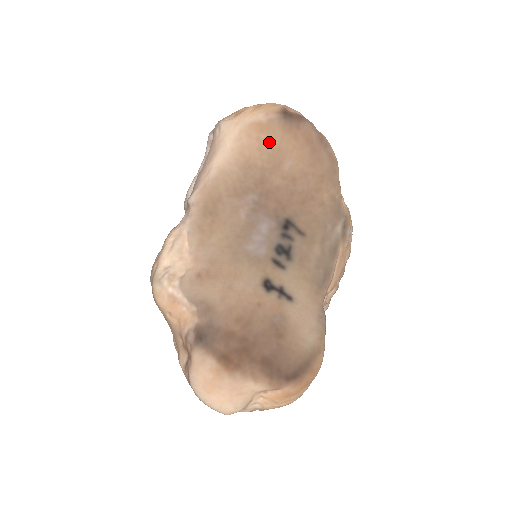
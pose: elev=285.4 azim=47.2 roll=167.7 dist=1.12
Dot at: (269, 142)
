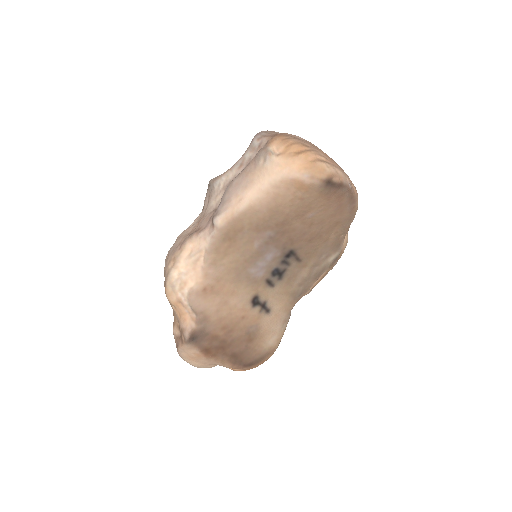
Dot at: (303, 198)
